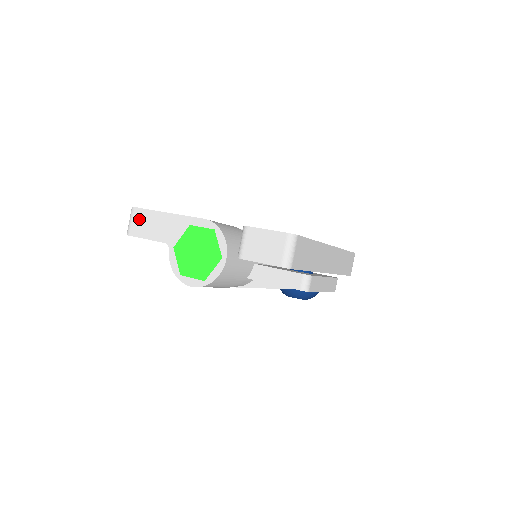
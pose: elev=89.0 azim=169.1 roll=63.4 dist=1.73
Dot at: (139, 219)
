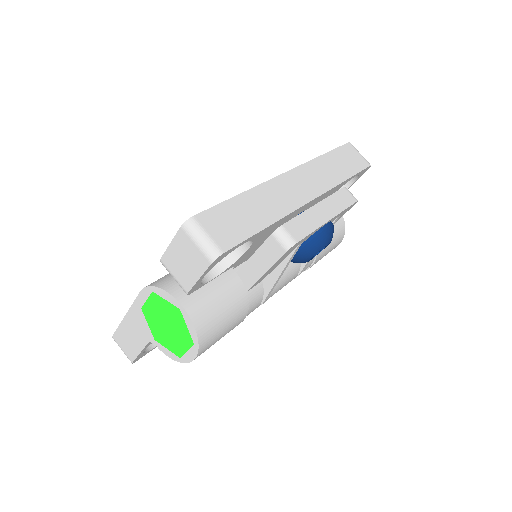
Dot at: (122, 342)
